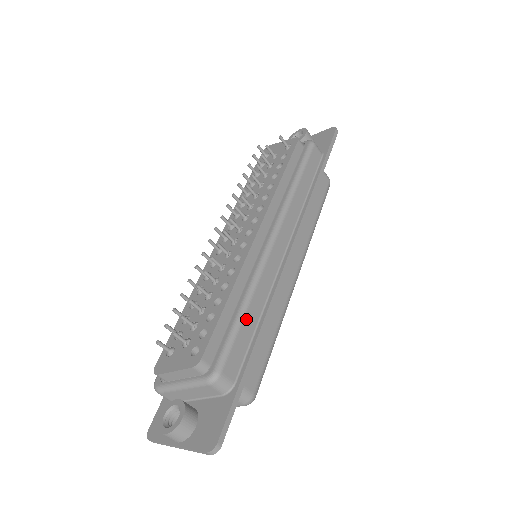
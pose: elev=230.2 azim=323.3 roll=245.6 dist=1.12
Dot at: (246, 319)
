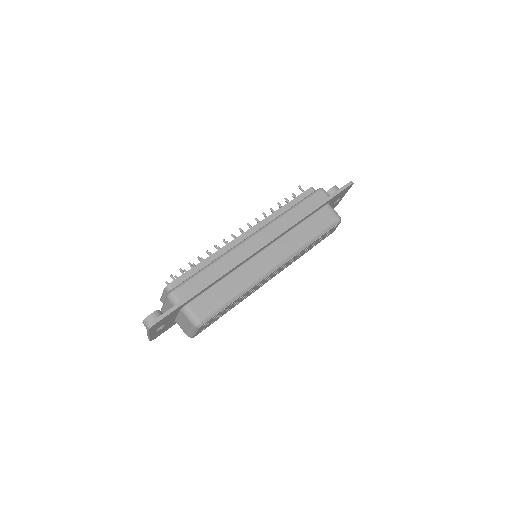
Dot at: (206, 272)
